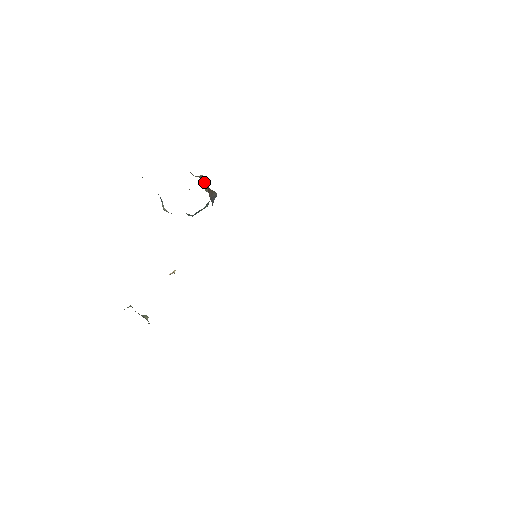
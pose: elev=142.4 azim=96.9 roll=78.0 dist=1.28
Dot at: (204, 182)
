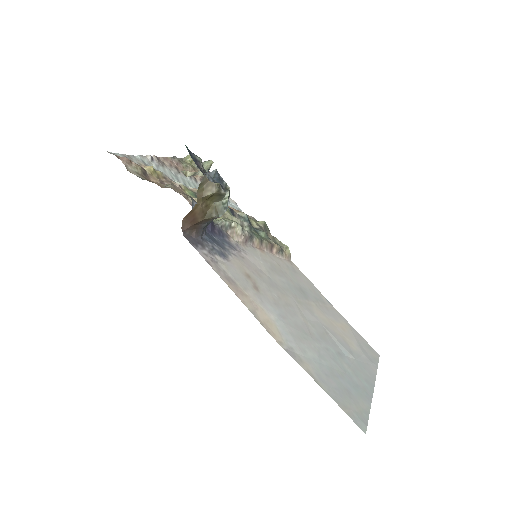
Dot at: (215, 195)
